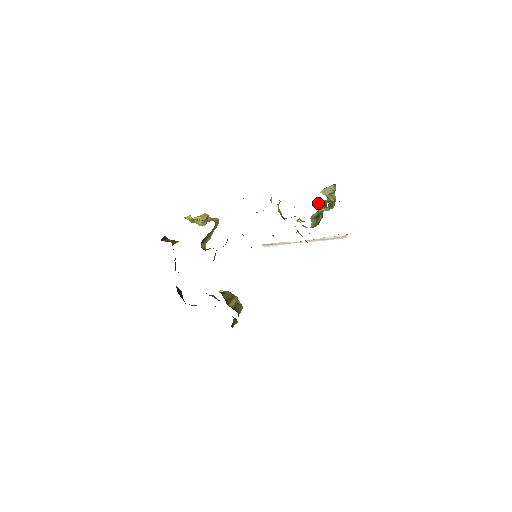
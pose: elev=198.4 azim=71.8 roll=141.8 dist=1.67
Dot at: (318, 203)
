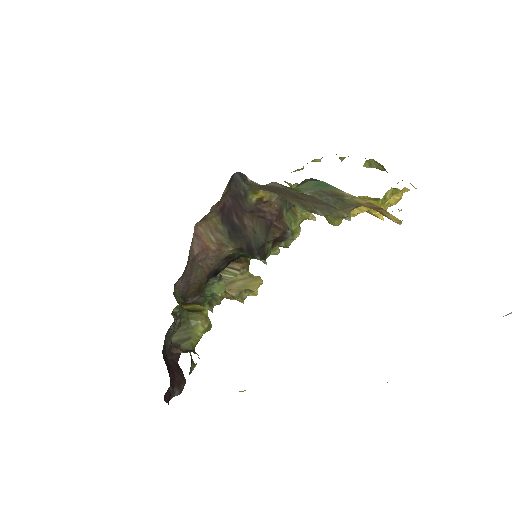
Dot at: occluded
